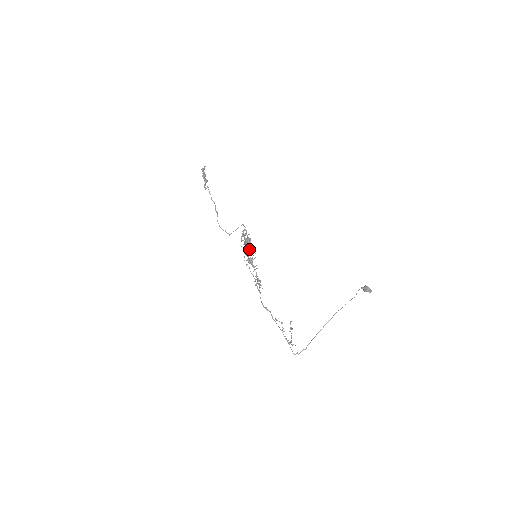
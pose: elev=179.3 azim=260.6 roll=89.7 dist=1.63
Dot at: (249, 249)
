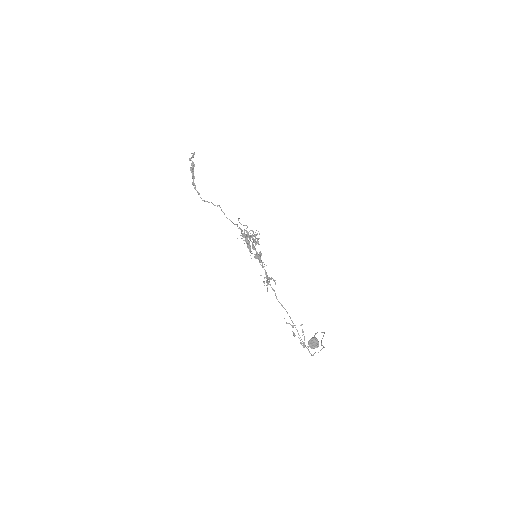
Dot at: occluded
